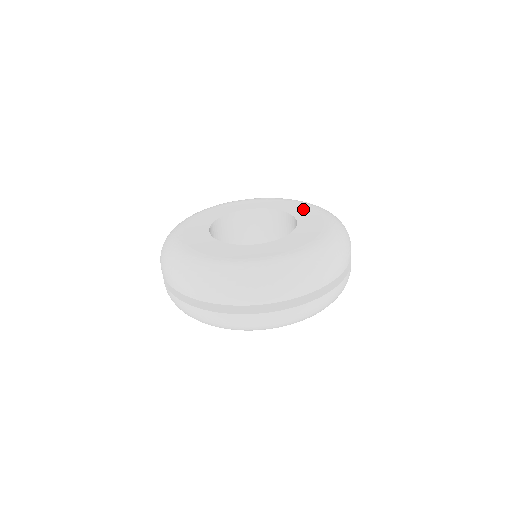
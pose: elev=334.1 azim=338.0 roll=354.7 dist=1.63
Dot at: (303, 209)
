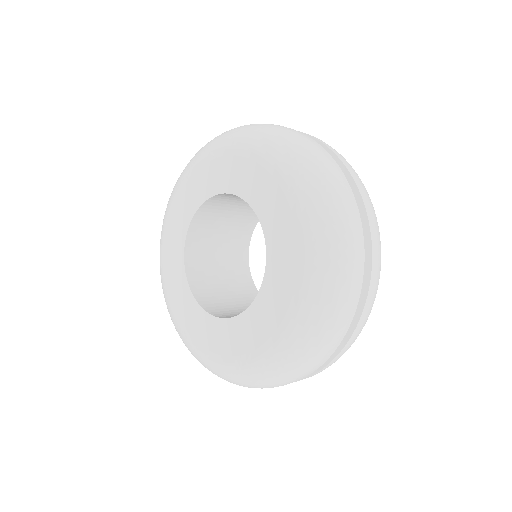
Dot at: (278, 211)
